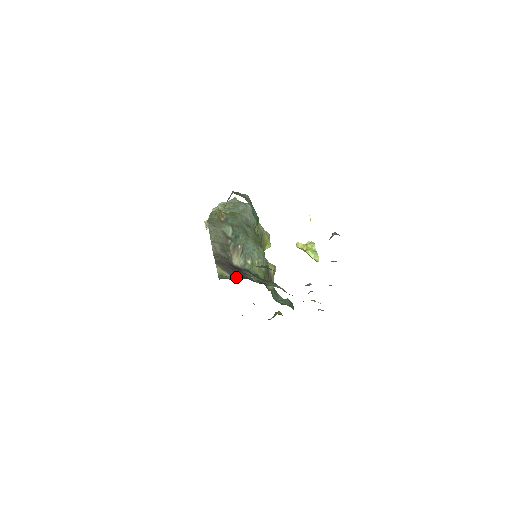
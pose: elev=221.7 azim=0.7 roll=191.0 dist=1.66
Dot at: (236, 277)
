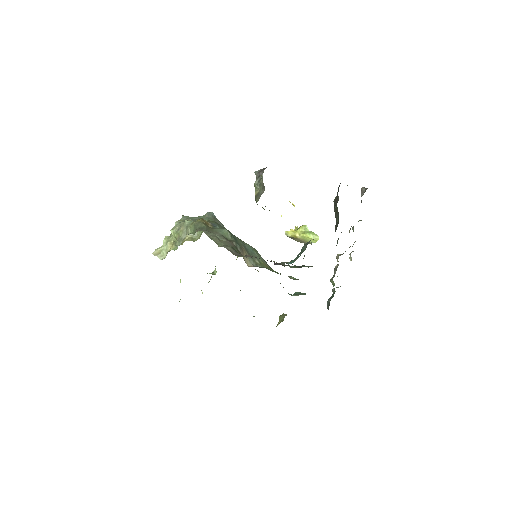
Dot at: occluded
